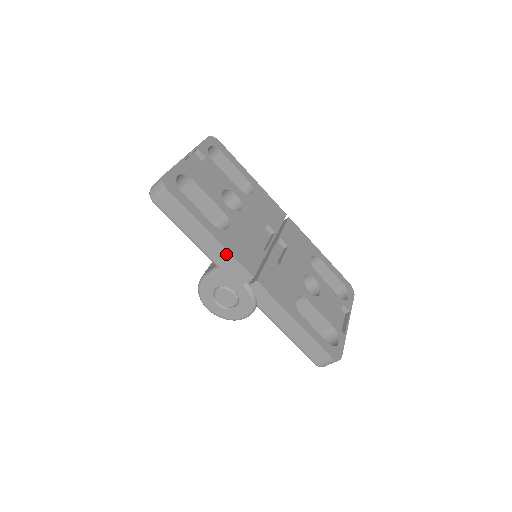
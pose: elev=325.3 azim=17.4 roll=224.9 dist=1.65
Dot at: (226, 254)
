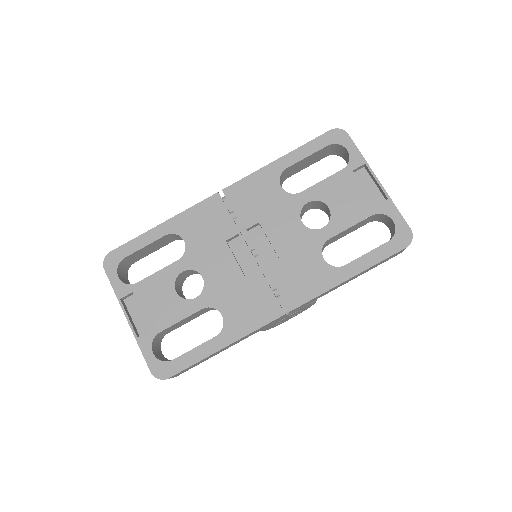
Dot at: (250, 334)
